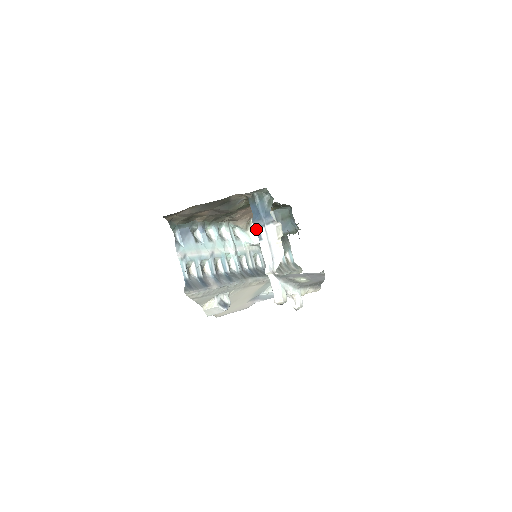
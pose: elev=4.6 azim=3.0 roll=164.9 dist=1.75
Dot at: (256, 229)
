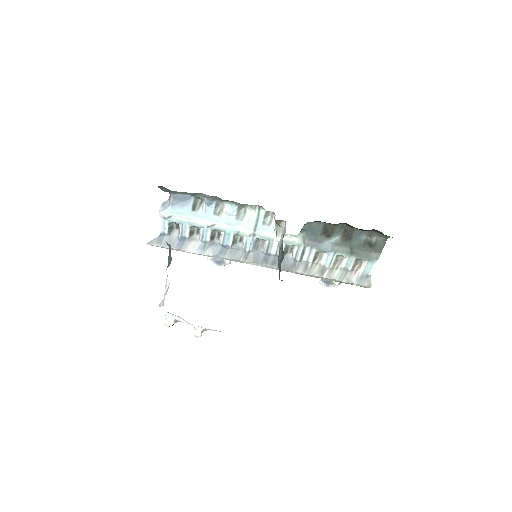
Dot at: occluded
